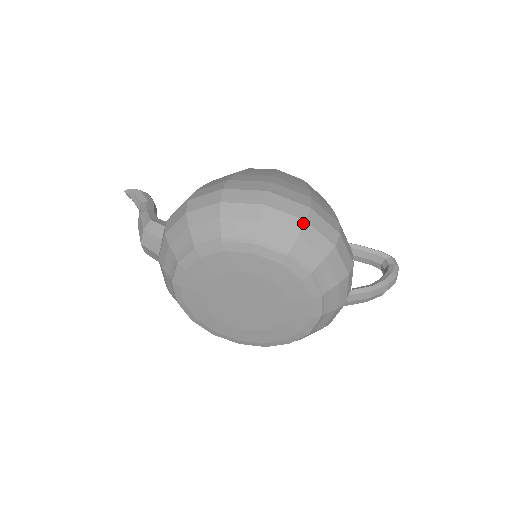
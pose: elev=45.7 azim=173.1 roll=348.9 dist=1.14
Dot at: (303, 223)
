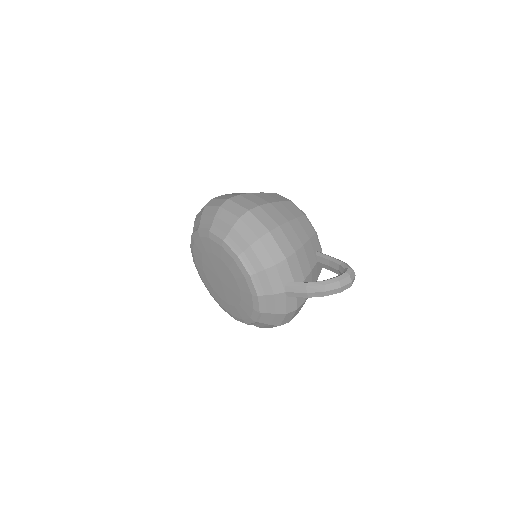
Dot at: (237, 219)
